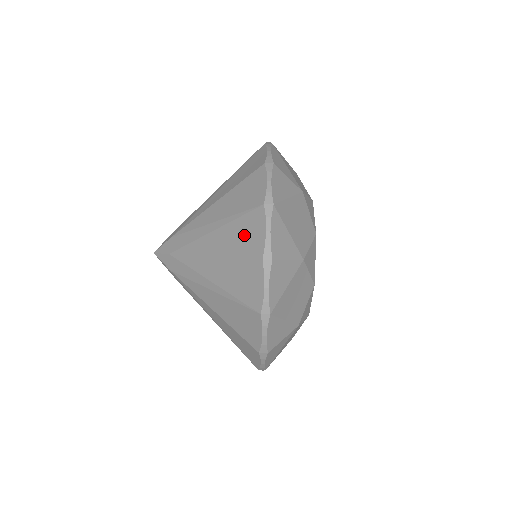
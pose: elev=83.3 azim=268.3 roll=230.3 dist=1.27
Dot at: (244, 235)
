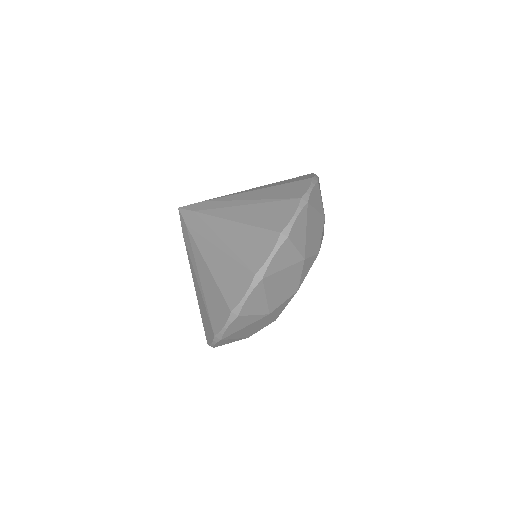
Dot at: (293, 179)
